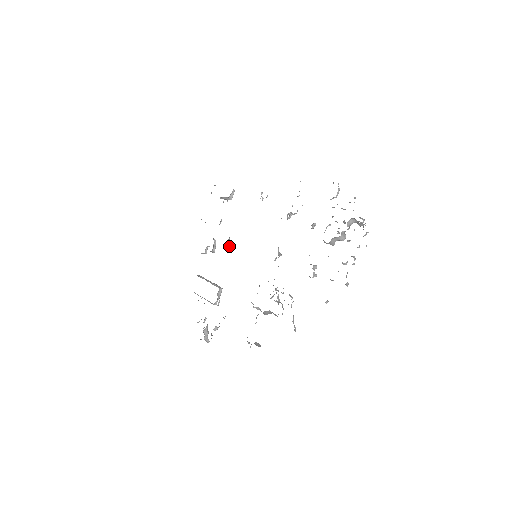
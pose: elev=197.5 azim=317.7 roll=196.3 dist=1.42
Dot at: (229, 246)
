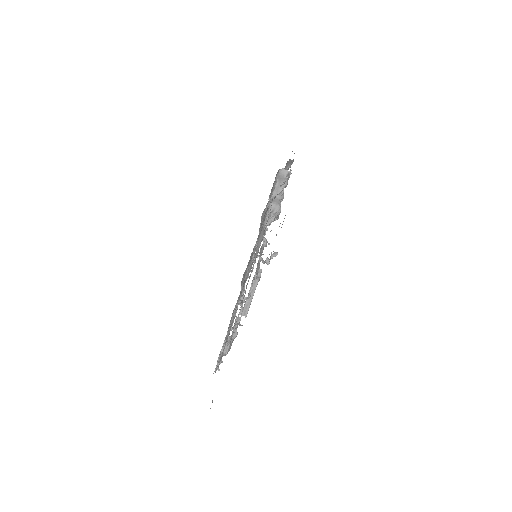
Dot at: (243, 297)
